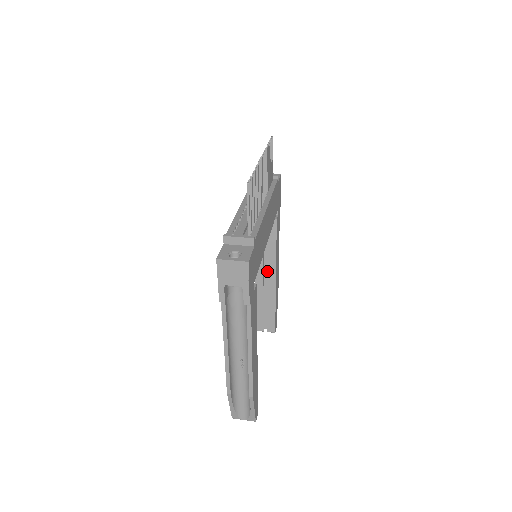
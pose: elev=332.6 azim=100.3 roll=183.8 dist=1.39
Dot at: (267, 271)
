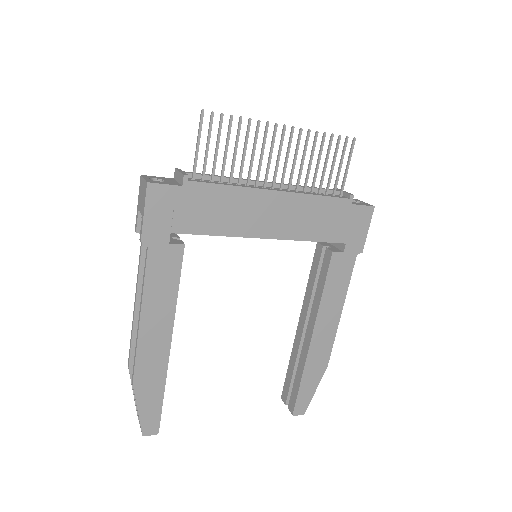
Dot at: (308, 320)
